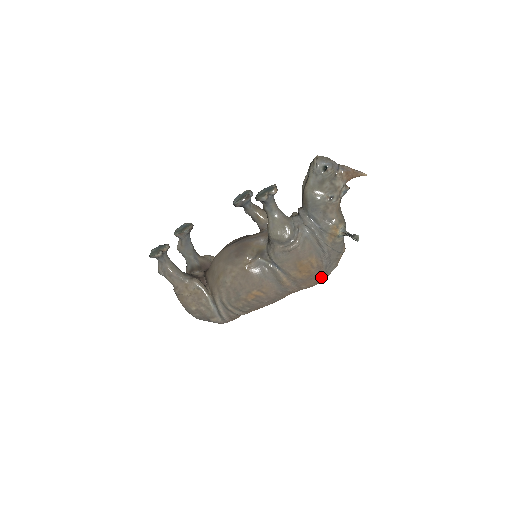
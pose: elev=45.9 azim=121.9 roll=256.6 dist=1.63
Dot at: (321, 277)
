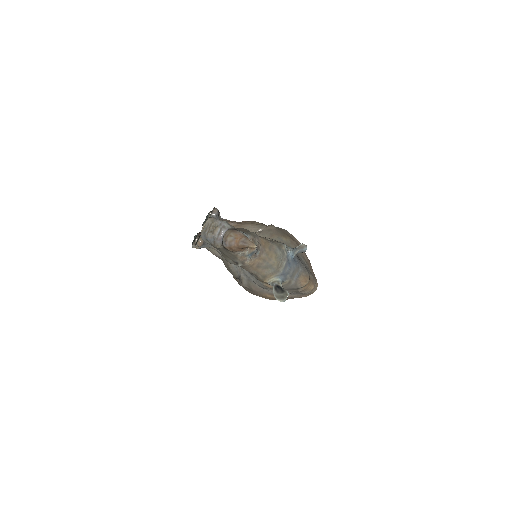
Dot at: (301, 296)
